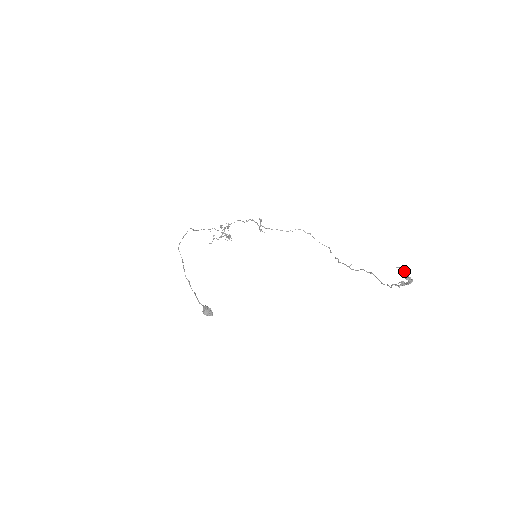
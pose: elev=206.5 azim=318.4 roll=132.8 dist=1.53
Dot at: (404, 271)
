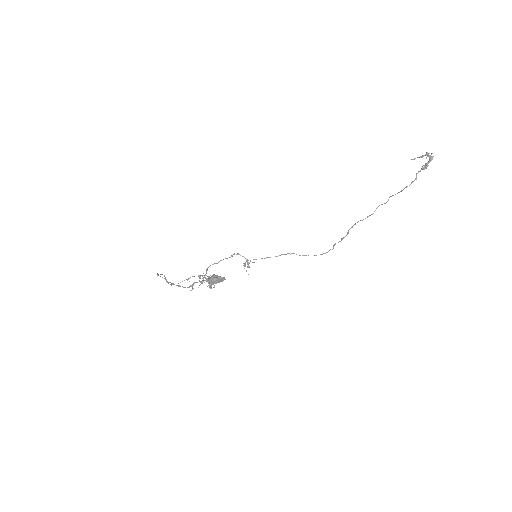
Dot at: (420, 156)
